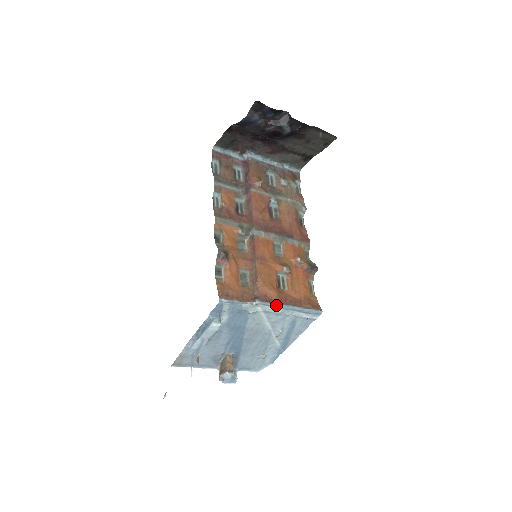
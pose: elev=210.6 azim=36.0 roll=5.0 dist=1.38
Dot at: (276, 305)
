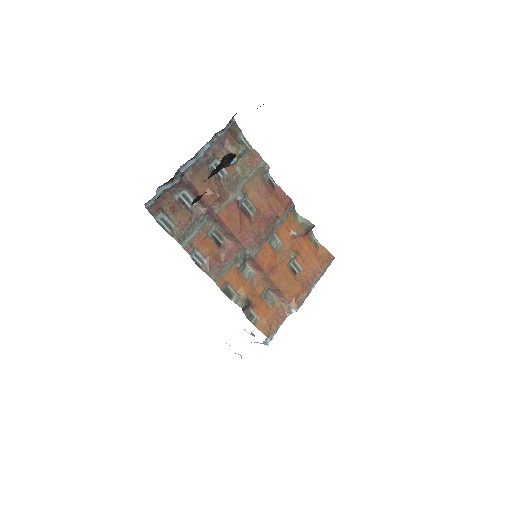
Dot at: (306, 297)
